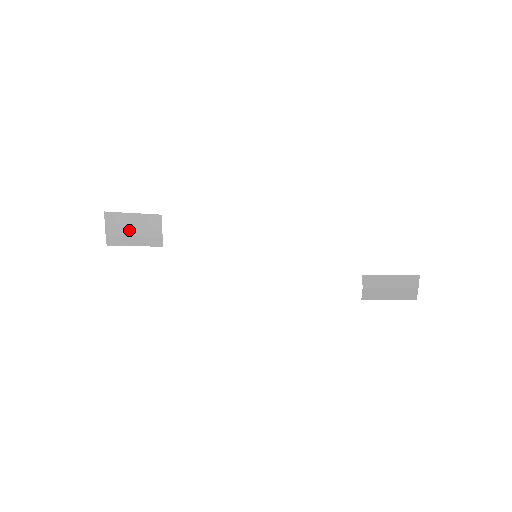
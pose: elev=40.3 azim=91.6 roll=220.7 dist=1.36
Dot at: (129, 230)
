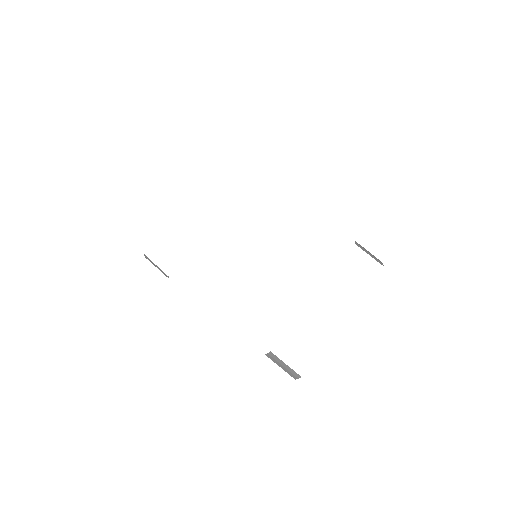
Dot at: occluded
